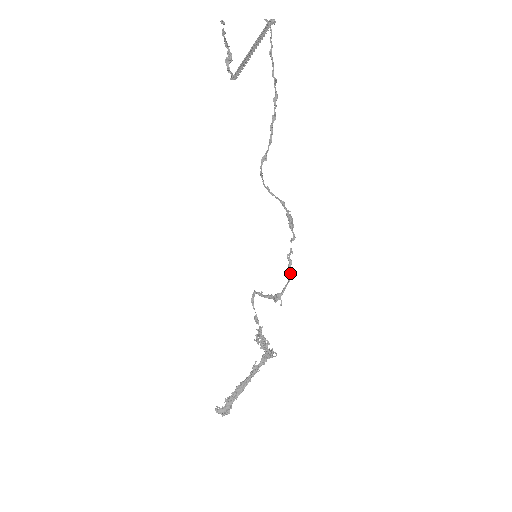
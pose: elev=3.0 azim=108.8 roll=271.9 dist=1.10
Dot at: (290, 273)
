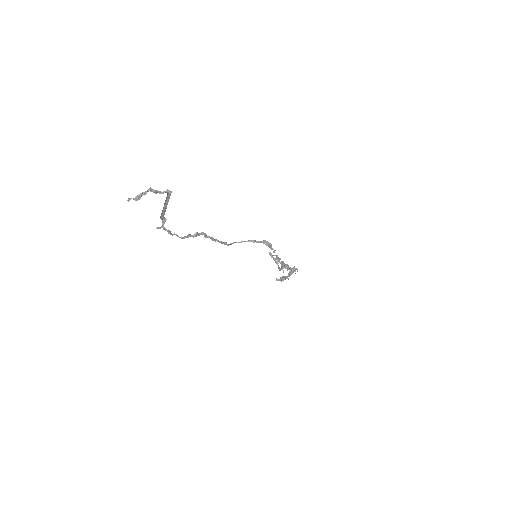
Dot at: (281, 264)
